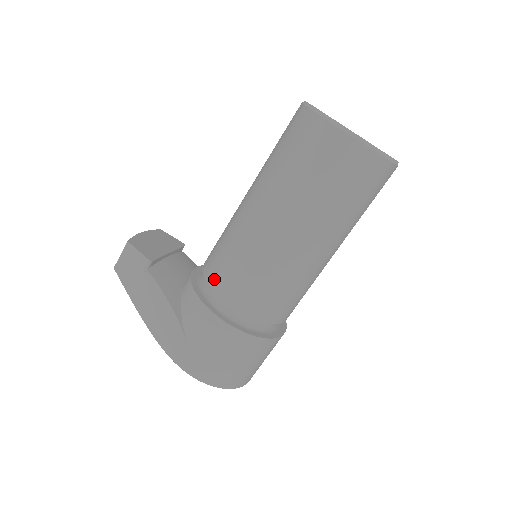
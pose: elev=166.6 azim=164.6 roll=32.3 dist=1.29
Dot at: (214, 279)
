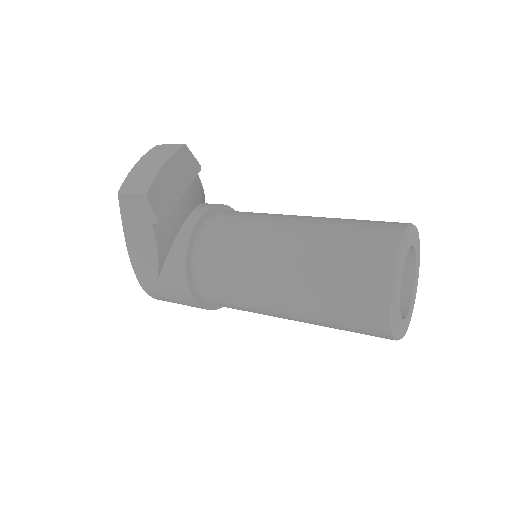
Dot at: (208, 275)
